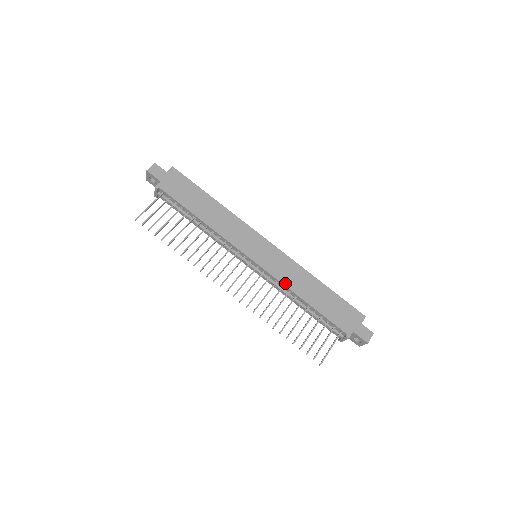
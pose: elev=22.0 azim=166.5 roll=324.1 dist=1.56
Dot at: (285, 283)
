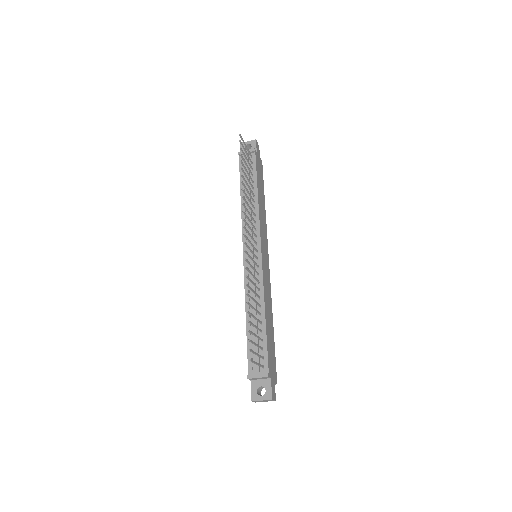
Dot at: (264, 289)
